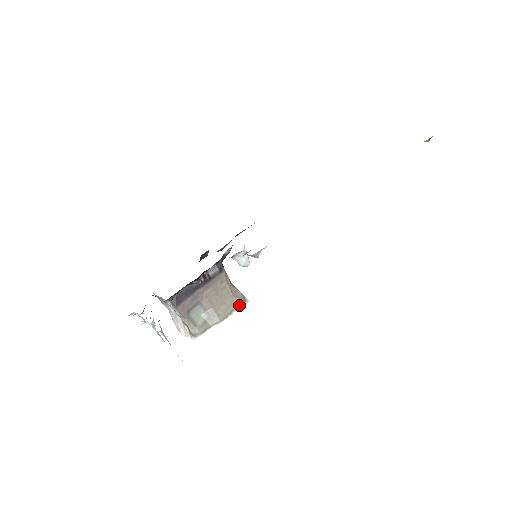
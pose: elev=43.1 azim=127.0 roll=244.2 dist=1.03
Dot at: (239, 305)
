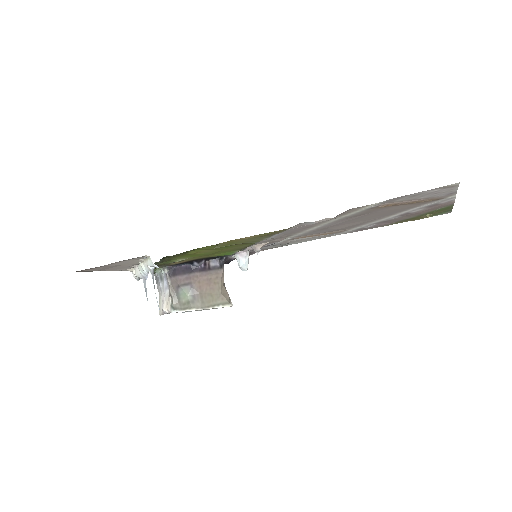
Dot at: (223, 303)
